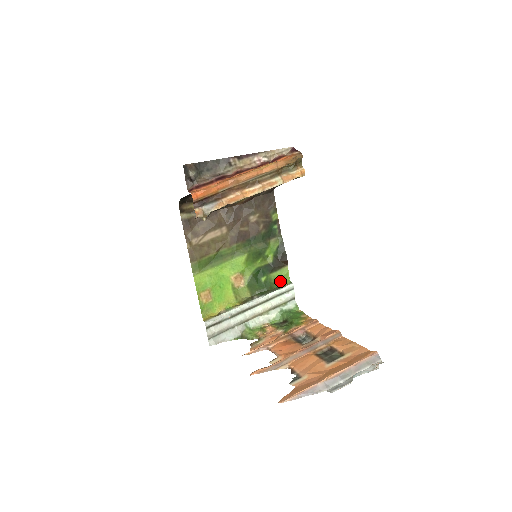
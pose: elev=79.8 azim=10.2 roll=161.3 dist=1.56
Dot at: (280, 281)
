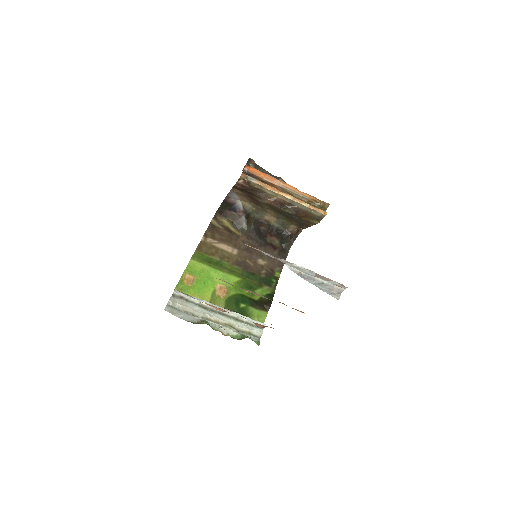
Dot at: (255, 319)
